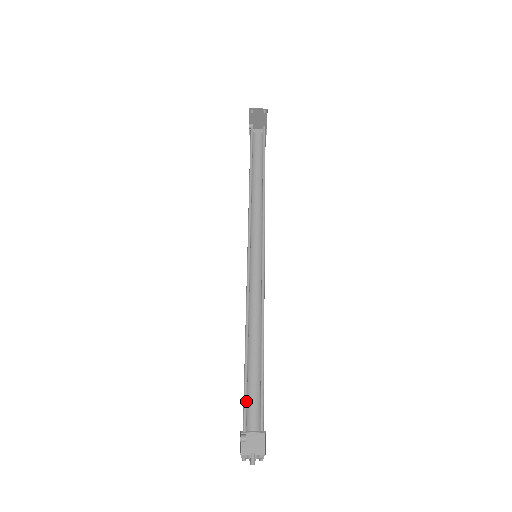
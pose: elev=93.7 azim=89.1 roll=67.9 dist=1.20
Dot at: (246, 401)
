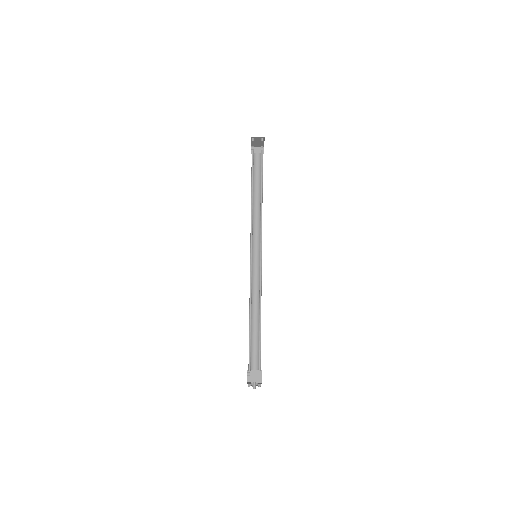
Dot at: (250, 353)
